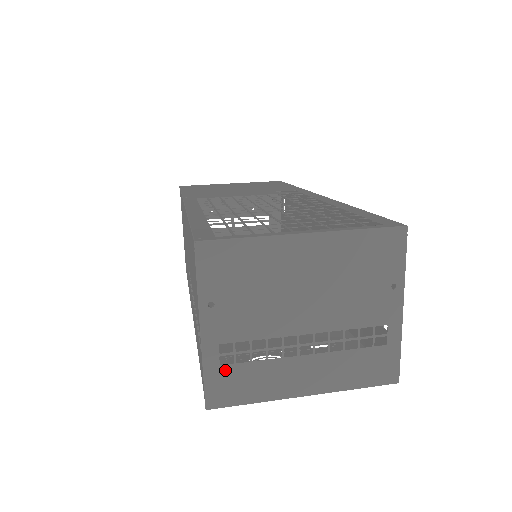
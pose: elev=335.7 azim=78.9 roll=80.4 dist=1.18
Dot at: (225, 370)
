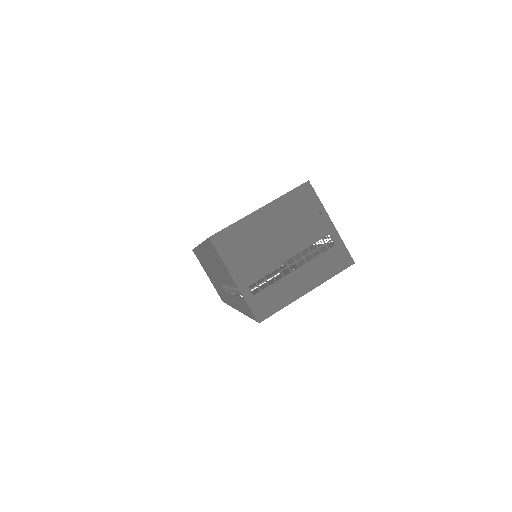
Dot at: (257, 297)
